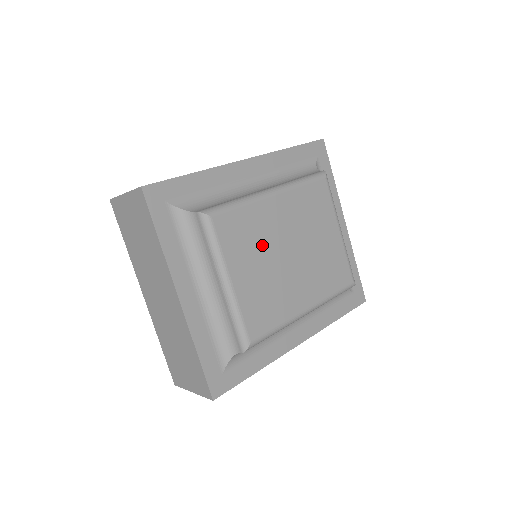
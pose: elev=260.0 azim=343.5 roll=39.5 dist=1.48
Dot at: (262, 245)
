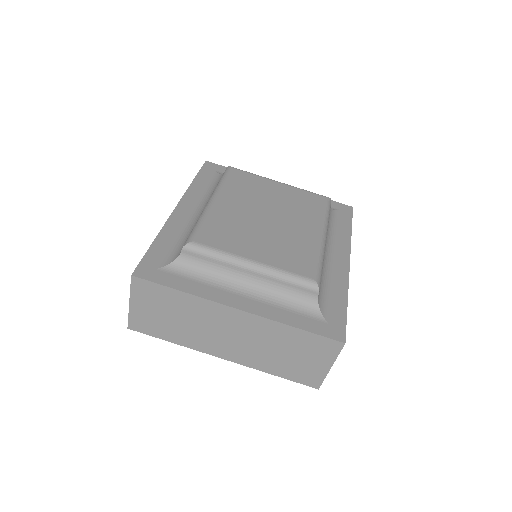
Dot at: (244, 228)
